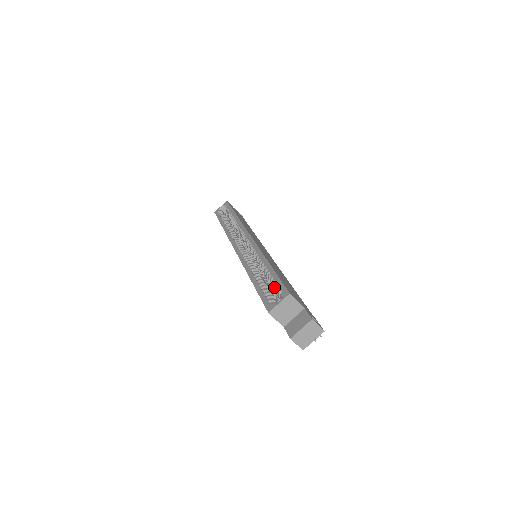
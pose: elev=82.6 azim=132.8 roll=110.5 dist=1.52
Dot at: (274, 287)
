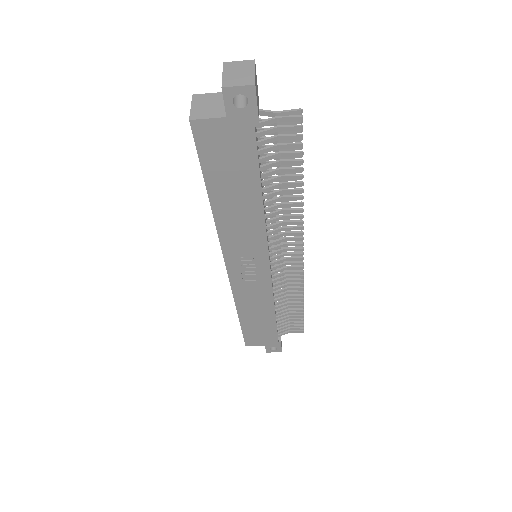
Dot at: occluded
